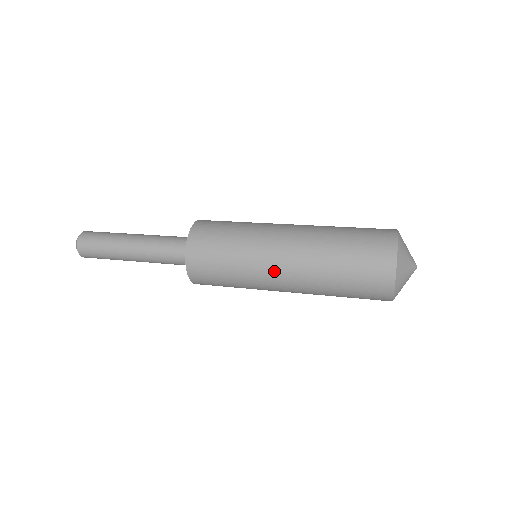
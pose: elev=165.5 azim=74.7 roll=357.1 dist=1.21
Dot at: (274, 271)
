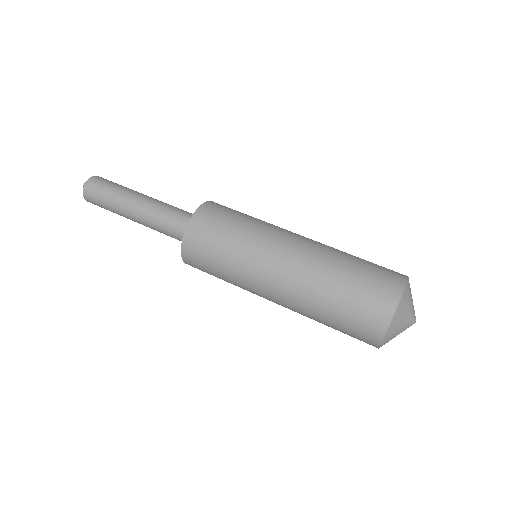
Dot at: occluded
